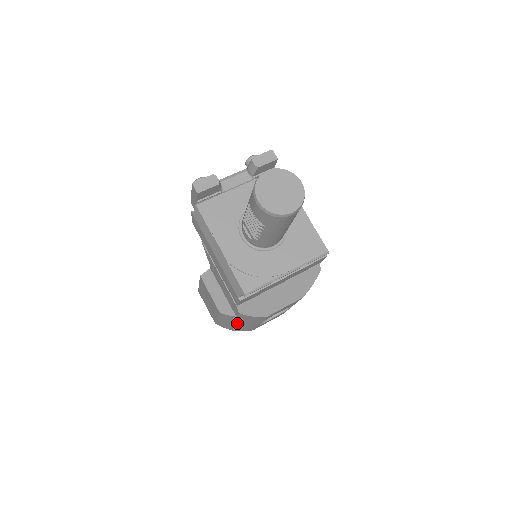
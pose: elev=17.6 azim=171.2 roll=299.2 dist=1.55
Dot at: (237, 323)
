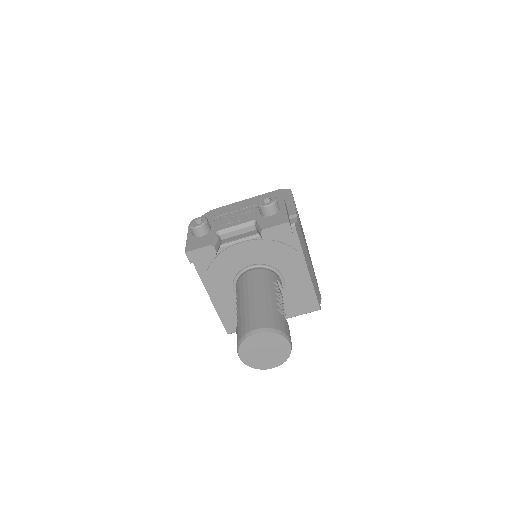
Dot at: occluded
